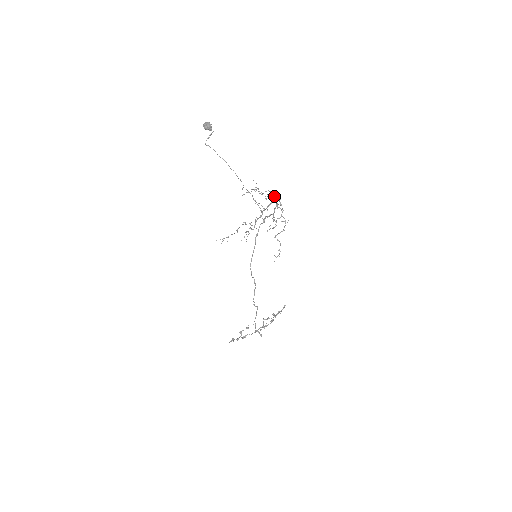
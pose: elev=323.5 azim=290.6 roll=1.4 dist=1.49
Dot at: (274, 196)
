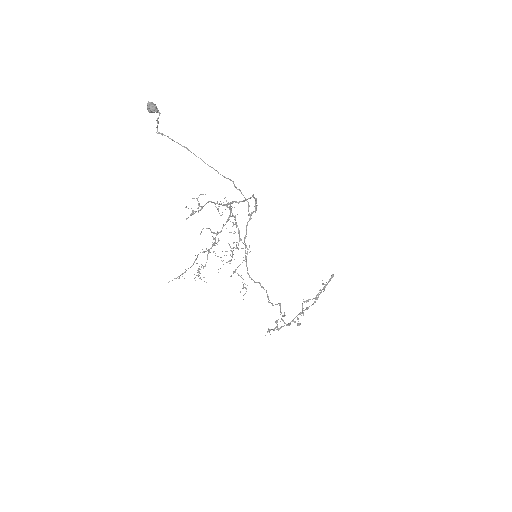
Dot at: (230, 209)
